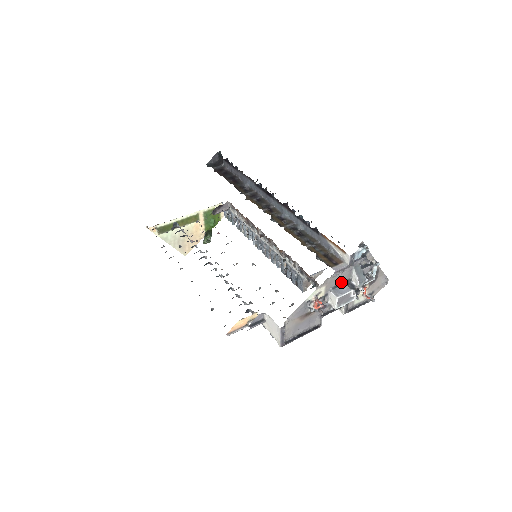
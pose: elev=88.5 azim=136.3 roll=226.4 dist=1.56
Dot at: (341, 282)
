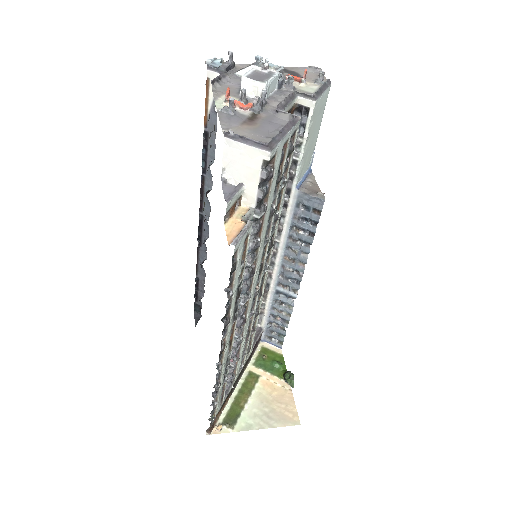
Dot at: occluded
